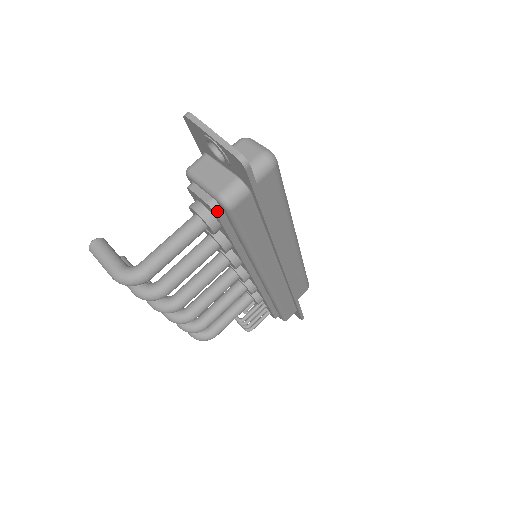
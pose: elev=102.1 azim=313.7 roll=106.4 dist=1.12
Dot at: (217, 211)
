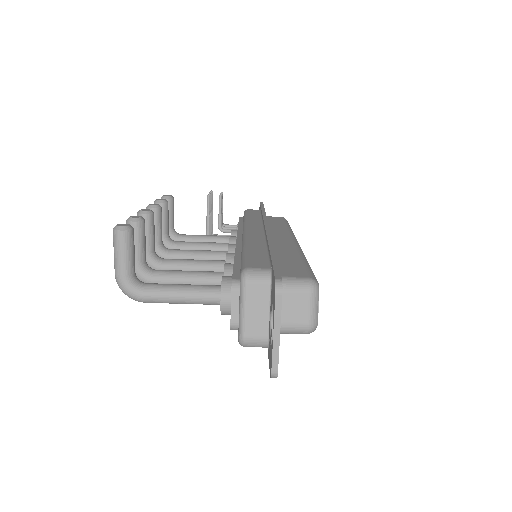
Dot at: occluded
